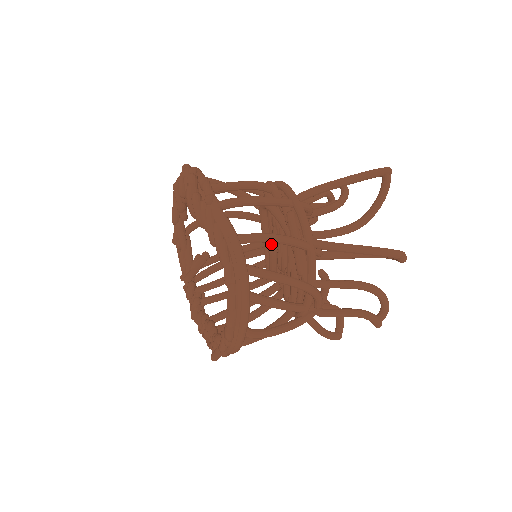
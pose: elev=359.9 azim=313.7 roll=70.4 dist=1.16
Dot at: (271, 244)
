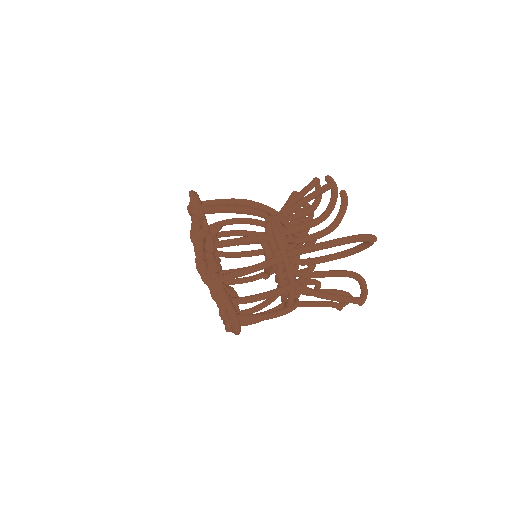
Dot at: (264, 275)
